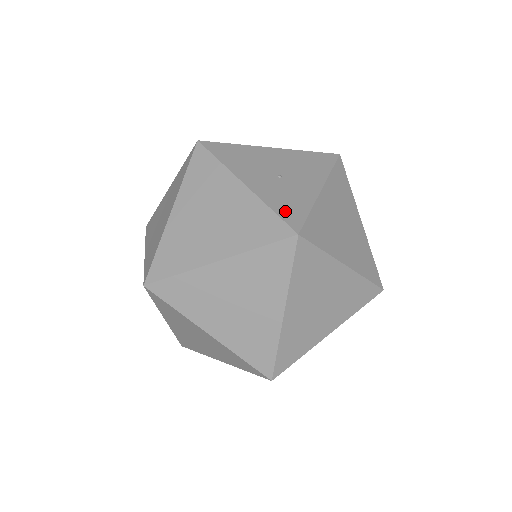
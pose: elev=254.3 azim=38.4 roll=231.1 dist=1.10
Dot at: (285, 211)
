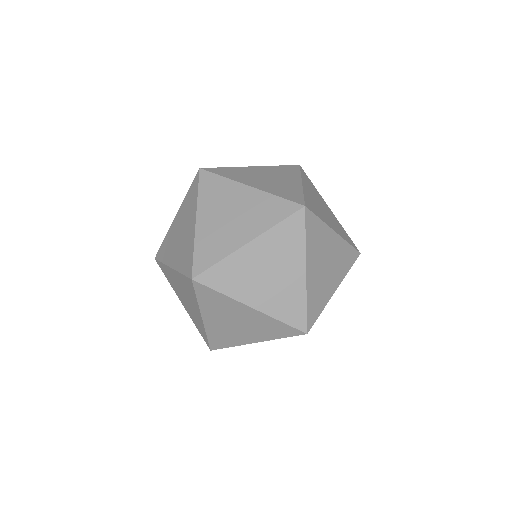
Dot at: occluded
